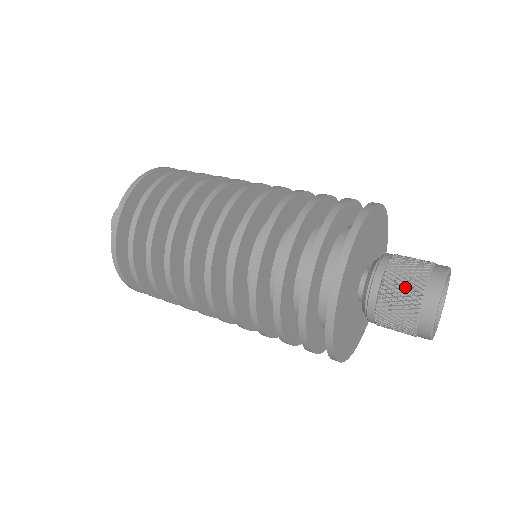
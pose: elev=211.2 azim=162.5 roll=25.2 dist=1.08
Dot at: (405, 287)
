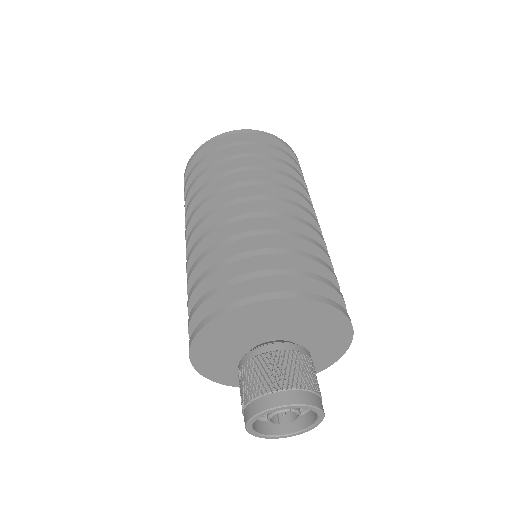
Dot at: (241, 394)
